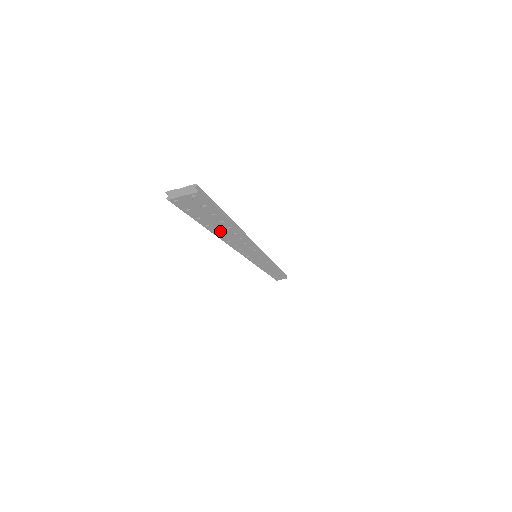
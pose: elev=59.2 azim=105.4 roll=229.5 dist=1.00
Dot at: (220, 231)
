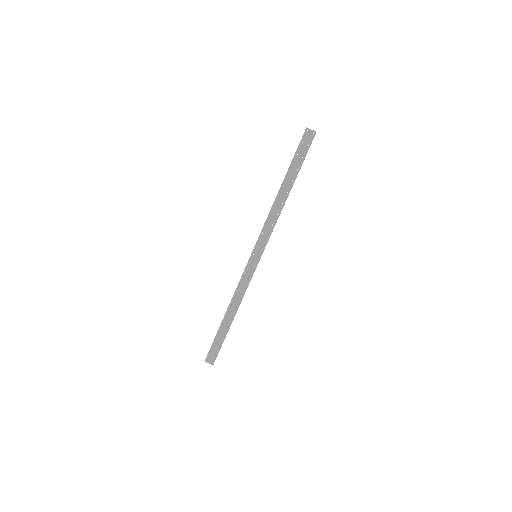
Dot at: (287, 181)
